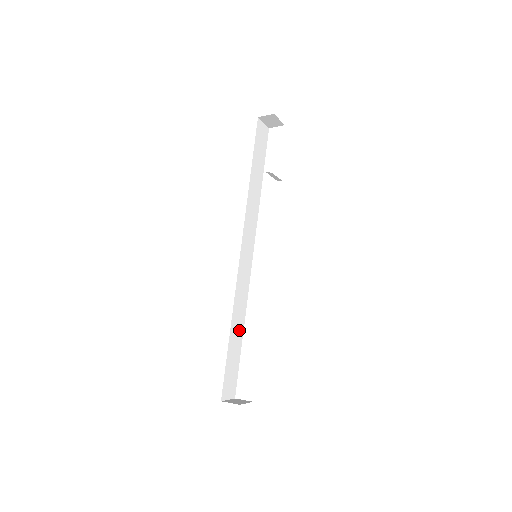
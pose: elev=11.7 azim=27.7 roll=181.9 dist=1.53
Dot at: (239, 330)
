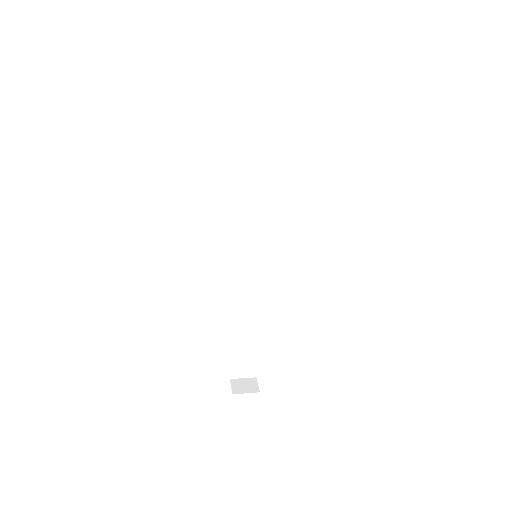
Dot at: (253, 322)
